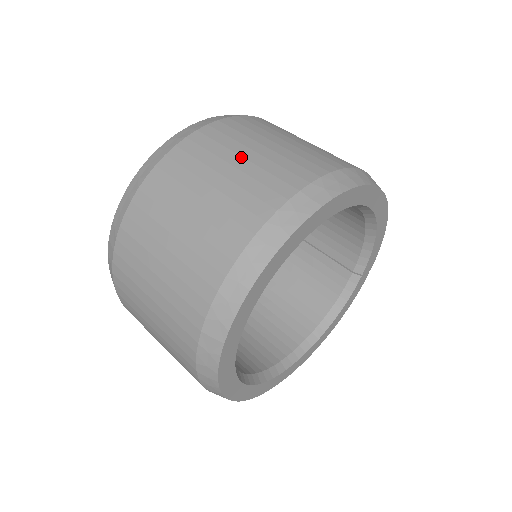
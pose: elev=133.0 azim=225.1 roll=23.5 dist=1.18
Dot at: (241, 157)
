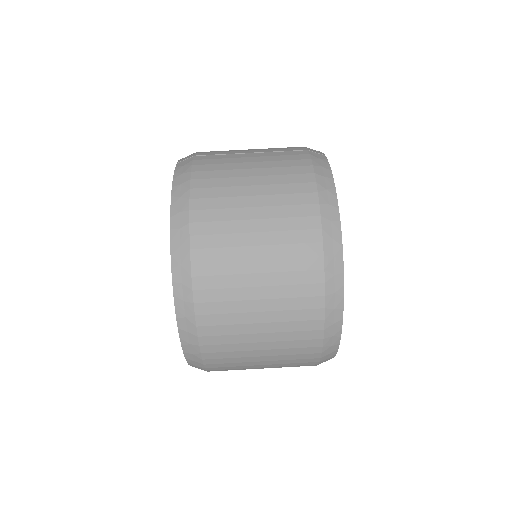
Dot at: (260, 362)
